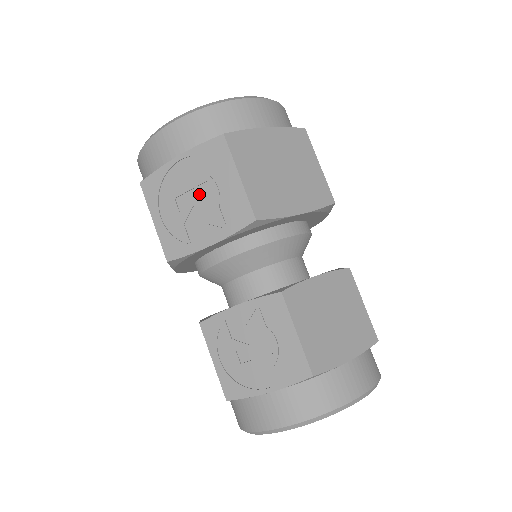
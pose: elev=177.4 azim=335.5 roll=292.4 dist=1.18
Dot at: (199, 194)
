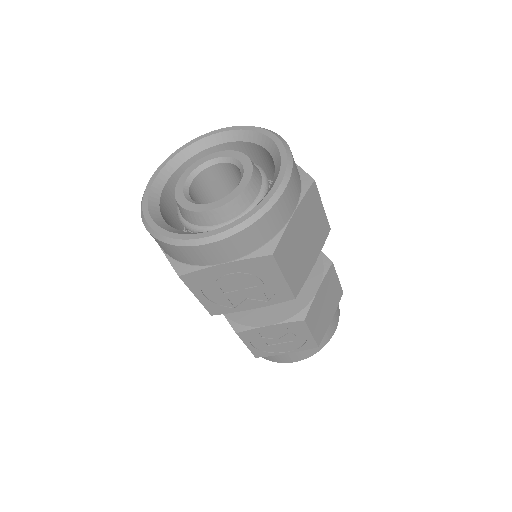
Dot at: (244, 285)
